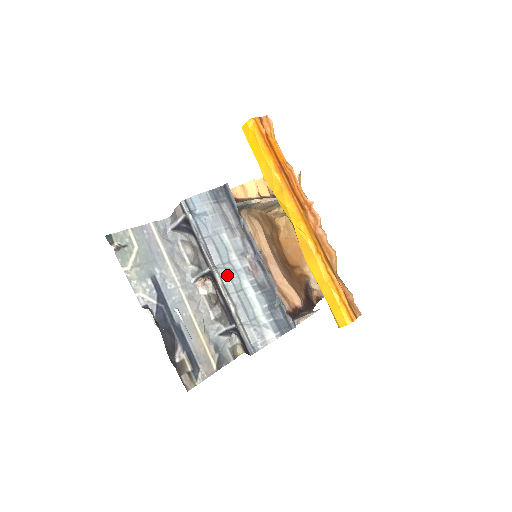
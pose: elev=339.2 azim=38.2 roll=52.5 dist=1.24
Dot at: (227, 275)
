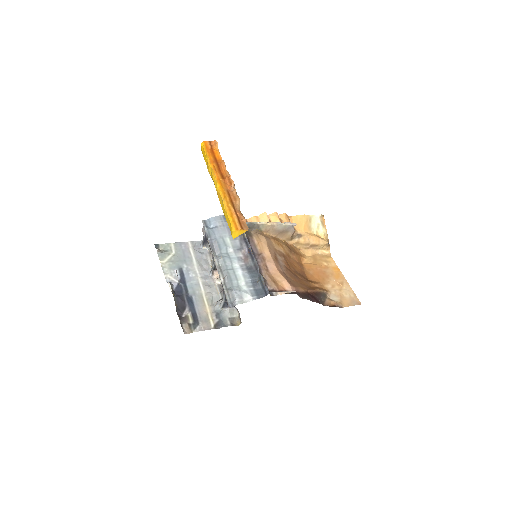
Dot at: (222, 260)
